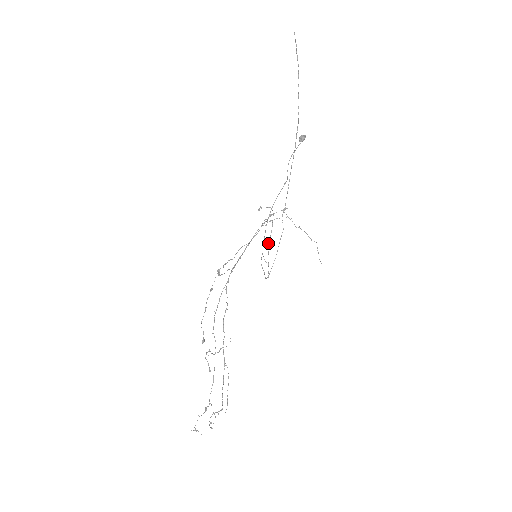
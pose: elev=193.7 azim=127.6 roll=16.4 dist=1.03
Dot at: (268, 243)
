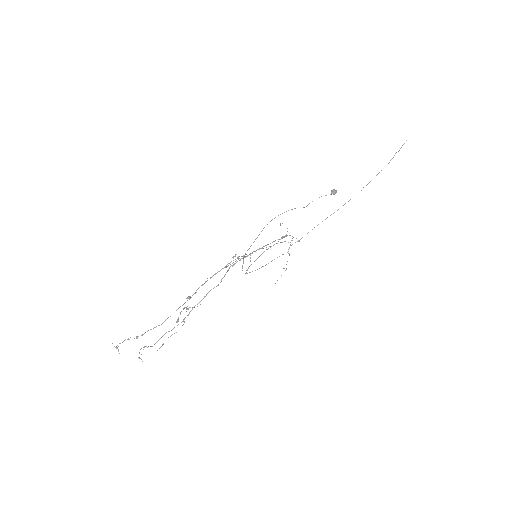
Dot at: occluded
